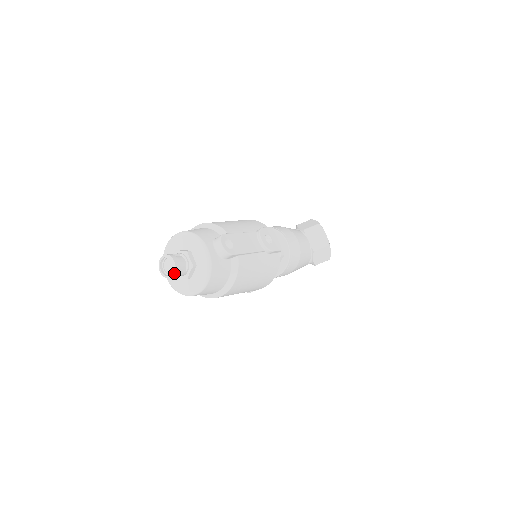
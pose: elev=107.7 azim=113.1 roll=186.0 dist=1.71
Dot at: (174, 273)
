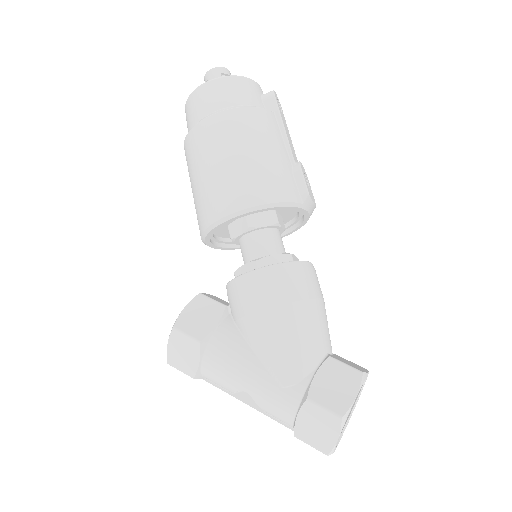
Dot at: (219, 67)
